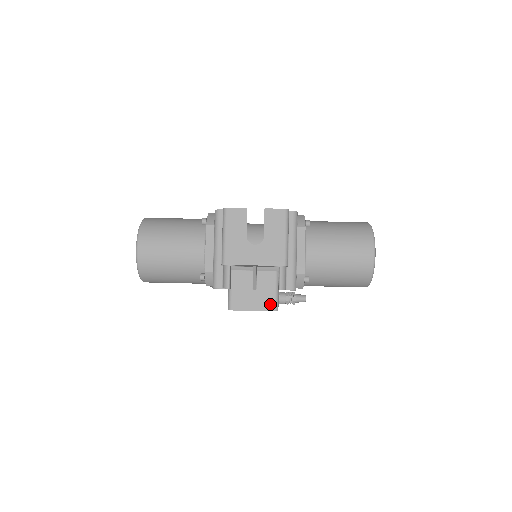
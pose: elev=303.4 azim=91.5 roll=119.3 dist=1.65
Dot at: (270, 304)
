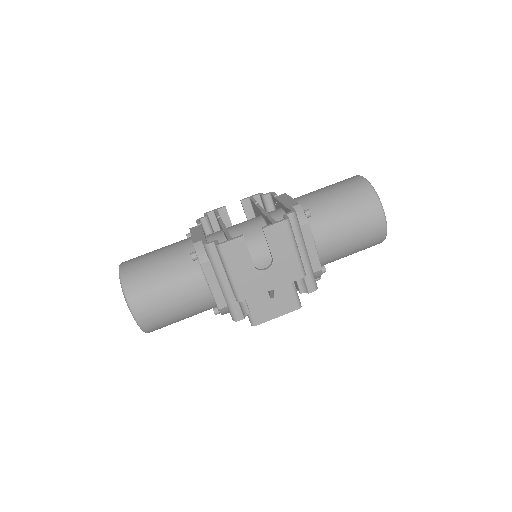
Dot at: (292, 304)
